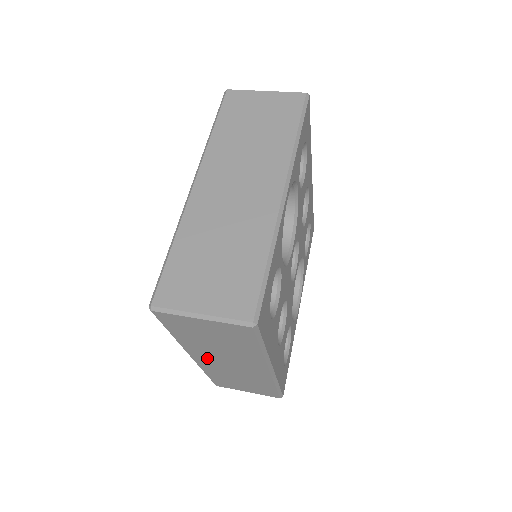
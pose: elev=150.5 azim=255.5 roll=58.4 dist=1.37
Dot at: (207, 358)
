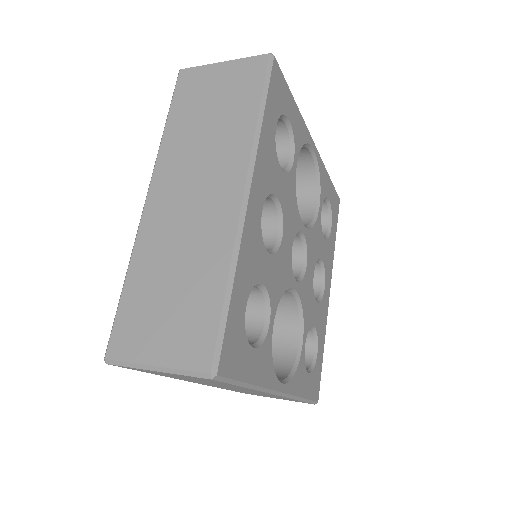
Dot at: (169, 189)
